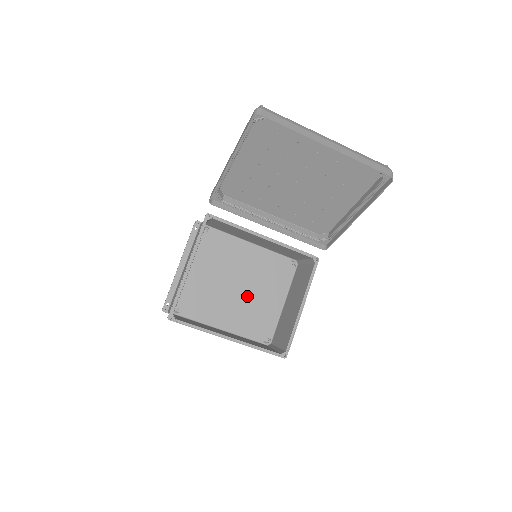
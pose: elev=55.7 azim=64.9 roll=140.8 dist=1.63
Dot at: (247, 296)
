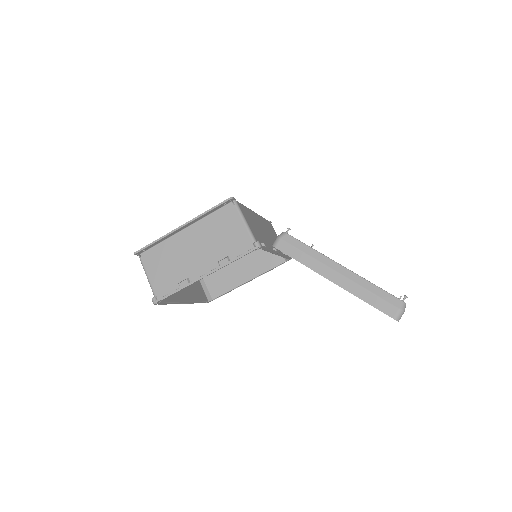
Dot at: occluded
